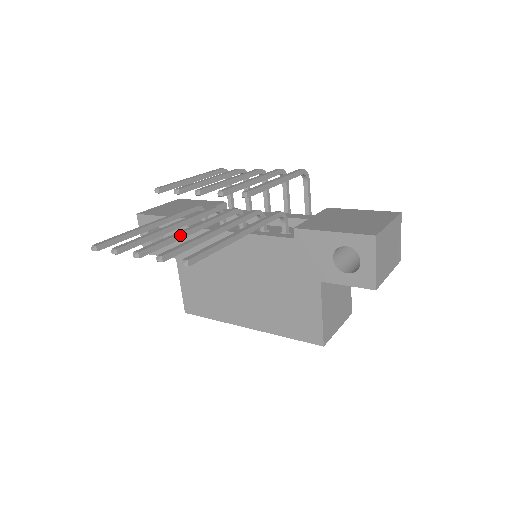
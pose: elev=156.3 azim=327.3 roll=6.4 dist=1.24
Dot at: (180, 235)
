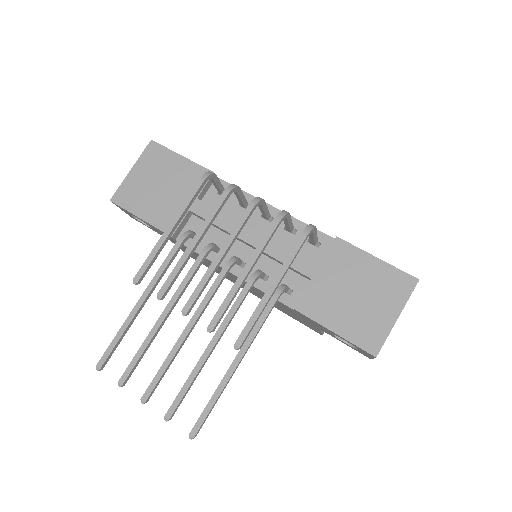
Dot at: (177, 352)
